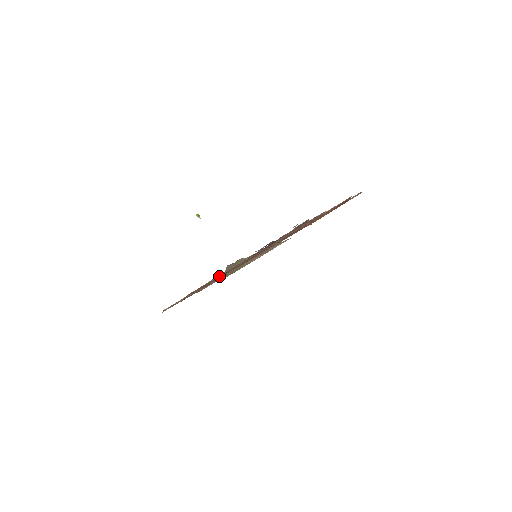
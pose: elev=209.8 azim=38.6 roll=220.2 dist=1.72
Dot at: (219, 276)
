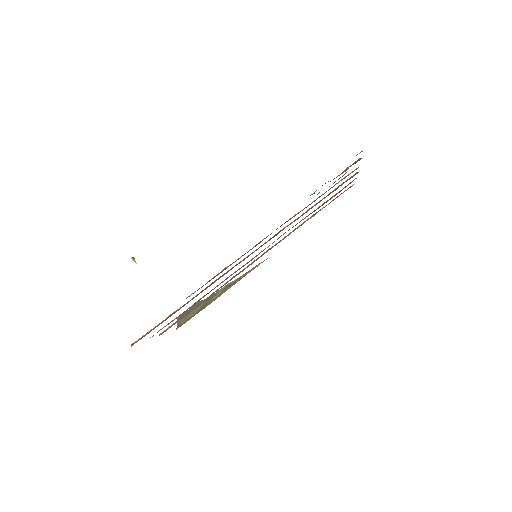
Dot at: (236, 260)
